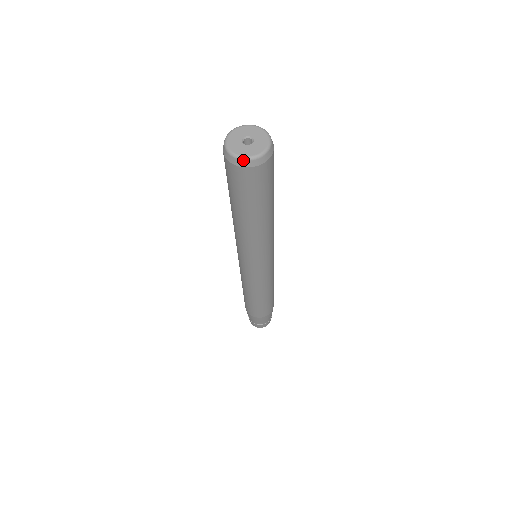
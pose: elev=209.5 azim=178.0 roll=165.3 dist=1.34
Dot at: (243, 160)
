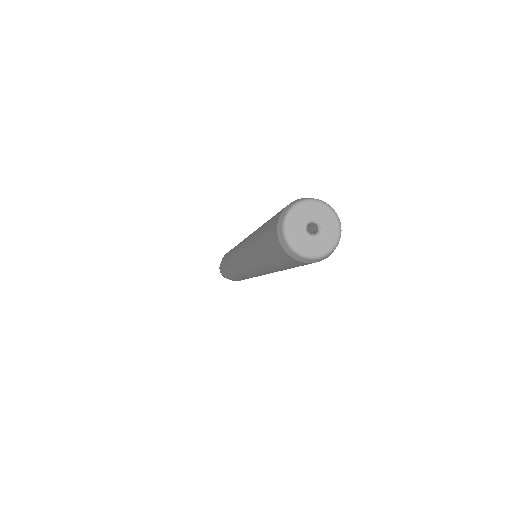
Dot at: (284, 238)
